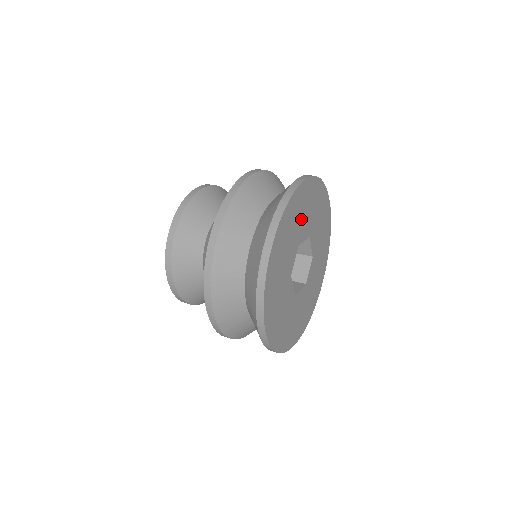
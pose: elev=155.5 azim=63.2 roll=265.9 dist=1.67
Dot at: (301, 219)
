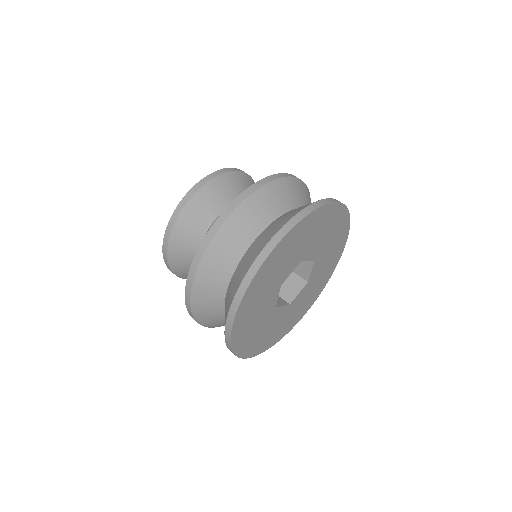
Dot at: (315, 237)
